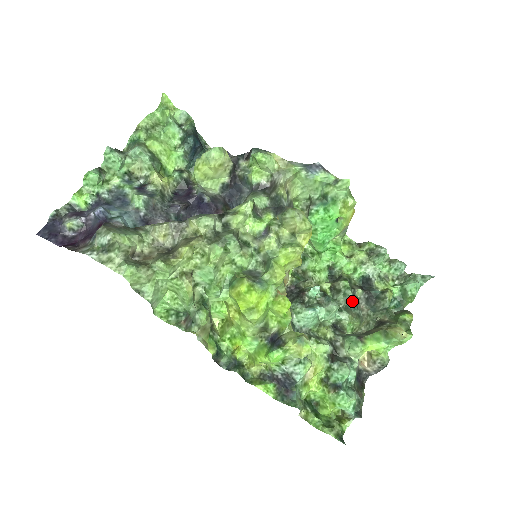
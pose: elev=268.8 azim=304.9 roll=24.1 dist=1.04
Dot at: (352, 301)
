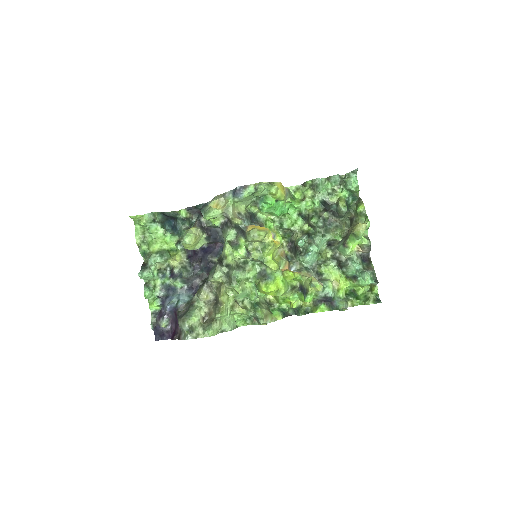
Dot at: (326, 223)
